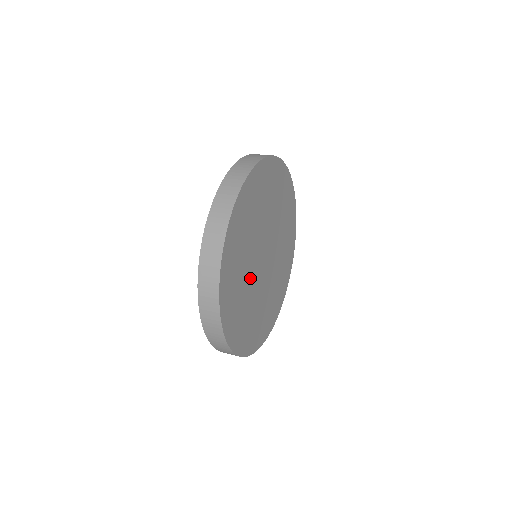
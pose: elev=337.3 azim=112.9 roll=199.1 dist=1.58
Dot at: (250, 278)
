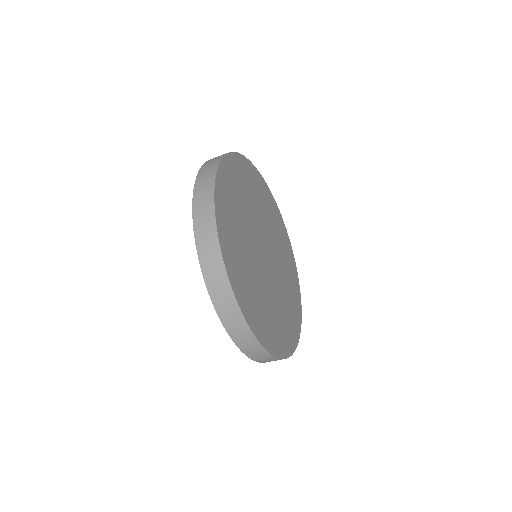
Dot at: (258, 275)
